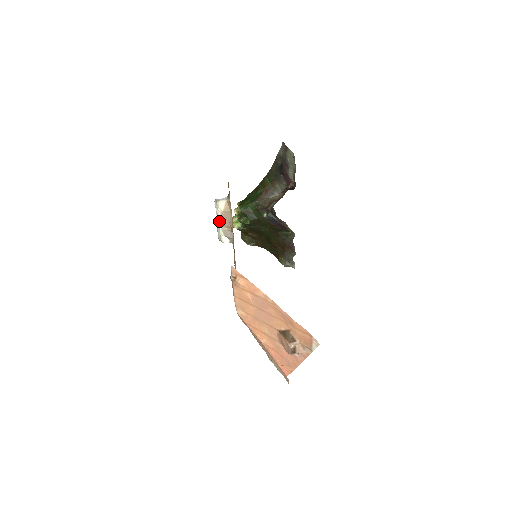
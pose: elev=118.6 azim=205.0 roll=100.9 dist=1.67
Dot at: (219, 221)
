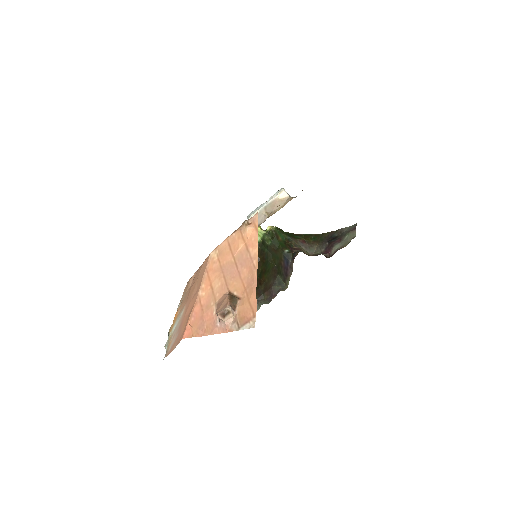
Dot at: (267, 203)
